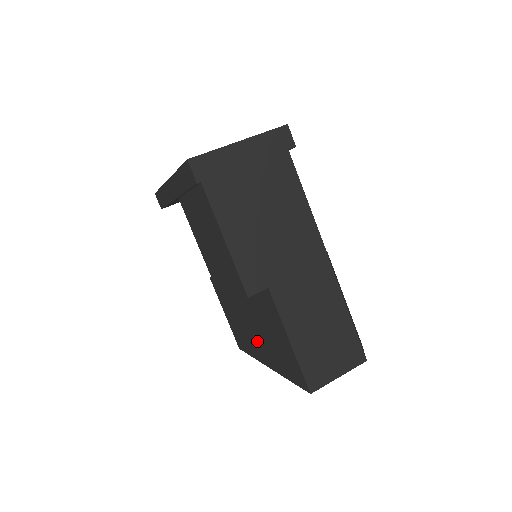
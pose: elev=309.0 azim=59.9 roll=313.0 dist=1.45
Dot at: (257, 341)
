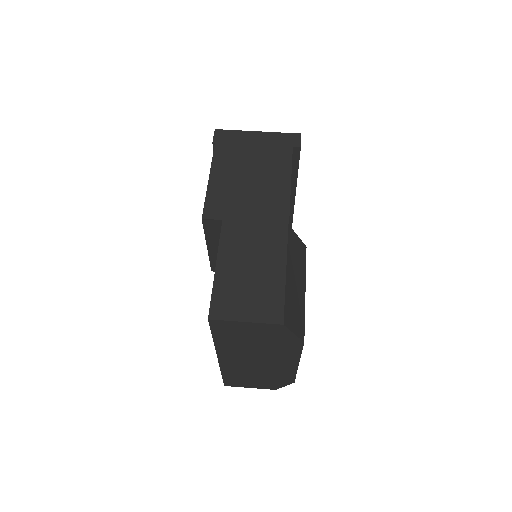
Dot at: occluded
